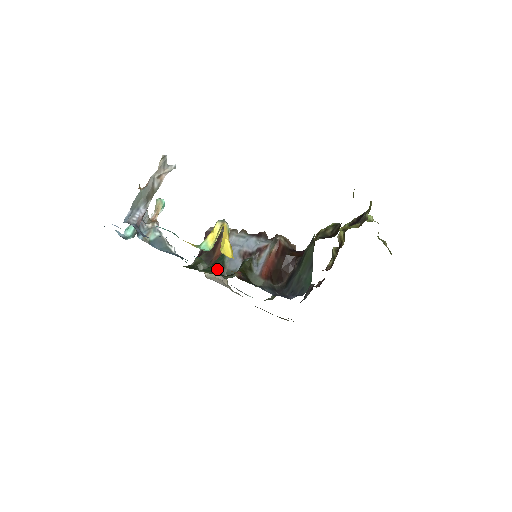
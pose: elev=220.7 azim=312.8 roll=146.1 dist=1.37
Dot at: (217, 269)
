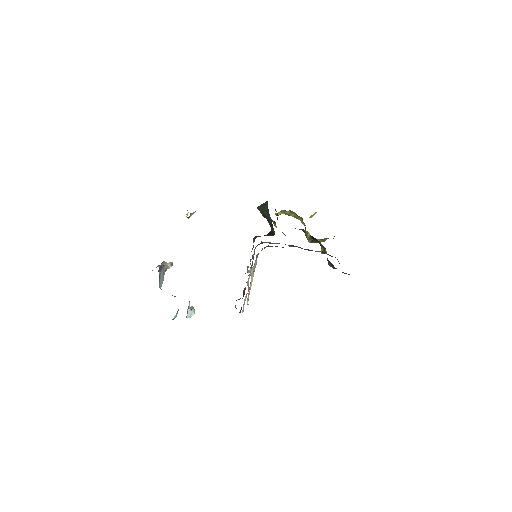
Dot at: occluded
